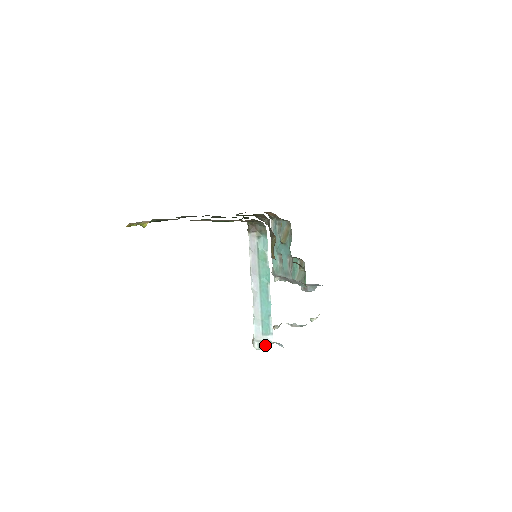
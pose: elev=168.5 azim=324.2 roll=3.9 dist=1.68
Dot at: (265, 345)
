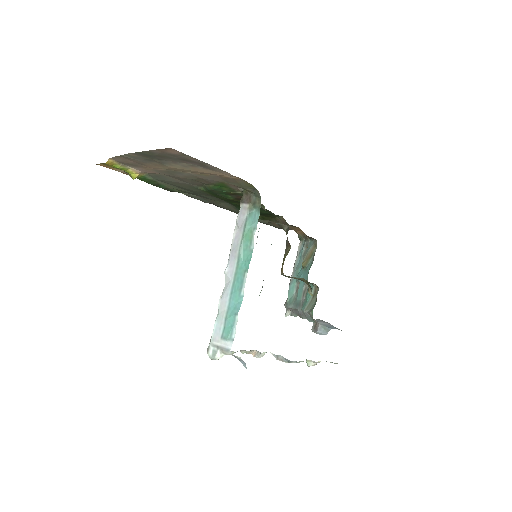
Dot at: (222, 354)
